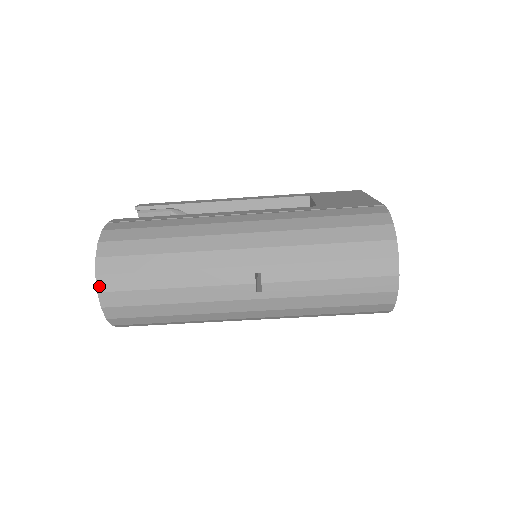
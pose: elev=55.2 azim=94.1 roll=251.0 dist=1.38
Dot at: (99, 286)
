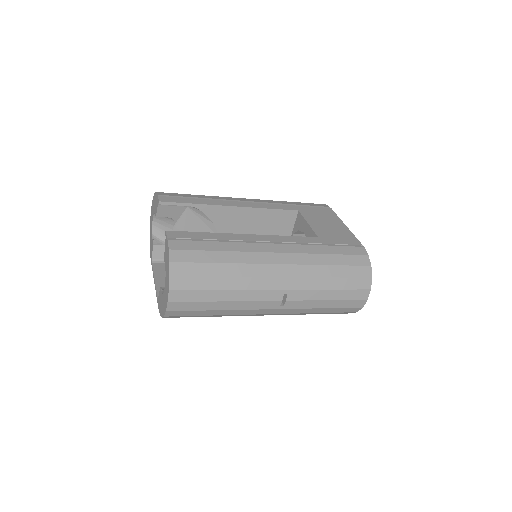
Dot at: (170, 298)
